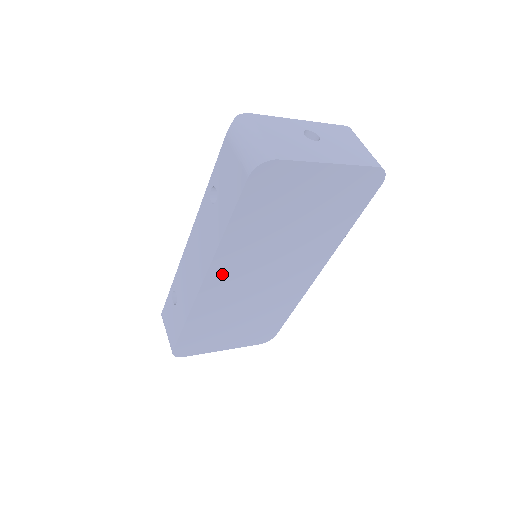
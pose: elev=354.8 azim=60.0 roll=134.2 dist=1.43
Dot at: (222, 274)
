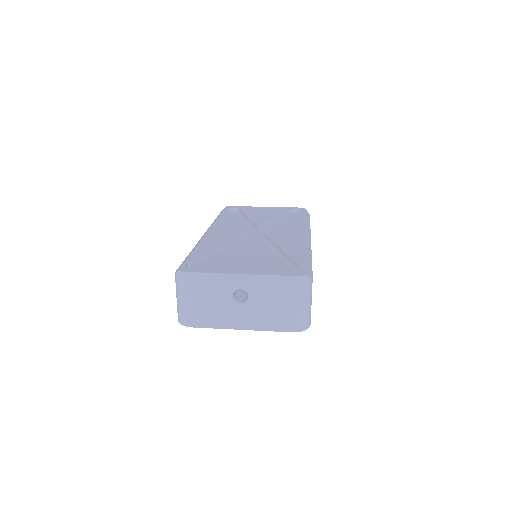
Dot at: occluded
